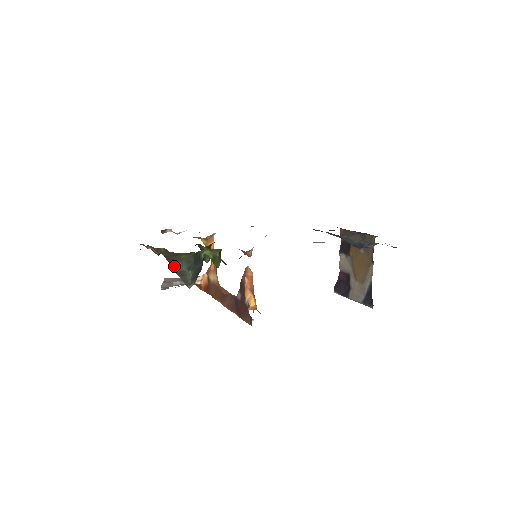
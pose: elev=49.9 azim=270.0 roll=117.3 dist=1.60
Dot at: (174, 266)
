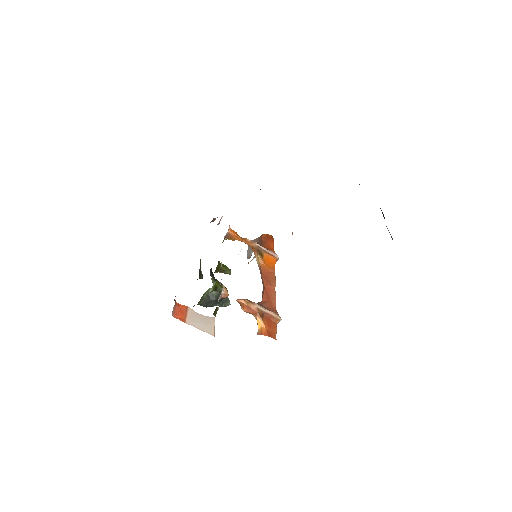
Dot at: occluded
